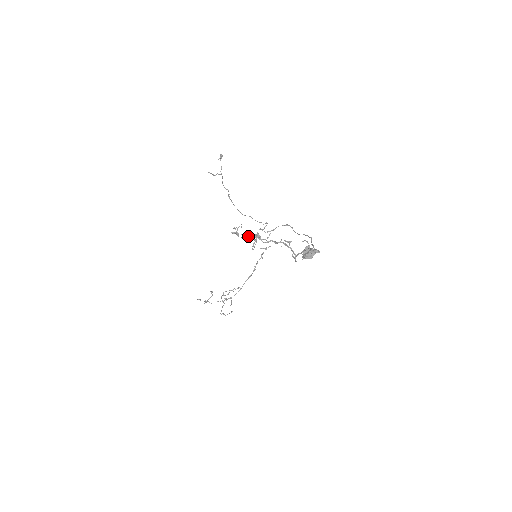
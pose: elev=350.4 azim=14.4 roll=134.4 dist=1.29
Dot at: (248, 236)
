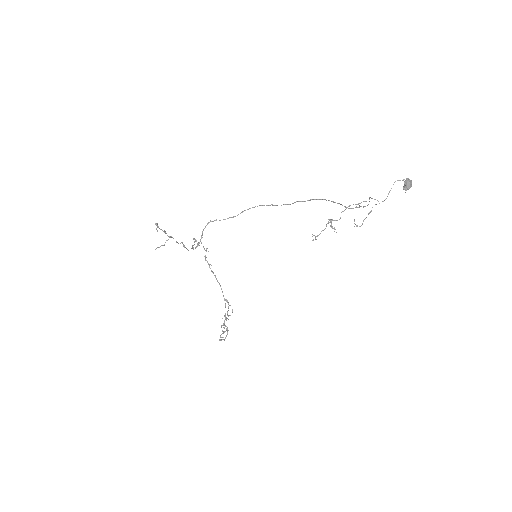
Dot at: occluded
